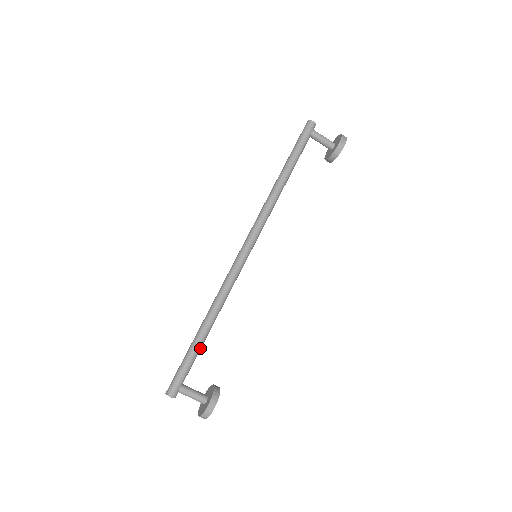
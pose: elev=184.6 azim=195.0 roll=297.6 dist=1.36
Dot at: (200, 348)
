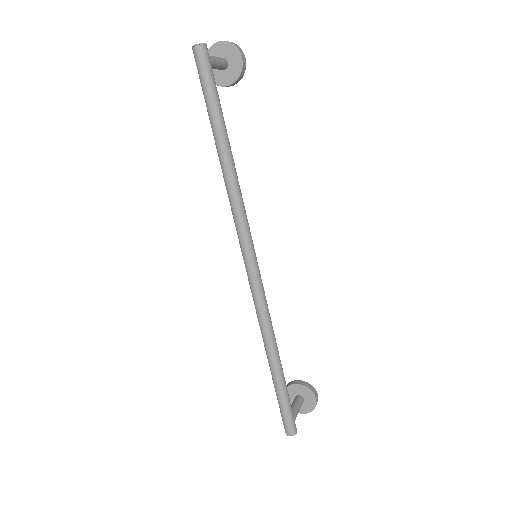
Dot at: (283, 378)
